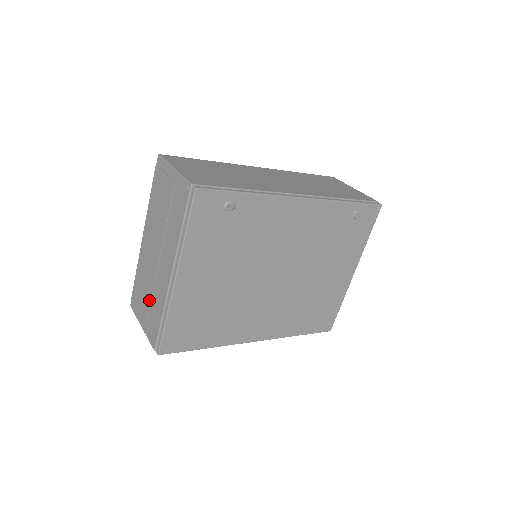
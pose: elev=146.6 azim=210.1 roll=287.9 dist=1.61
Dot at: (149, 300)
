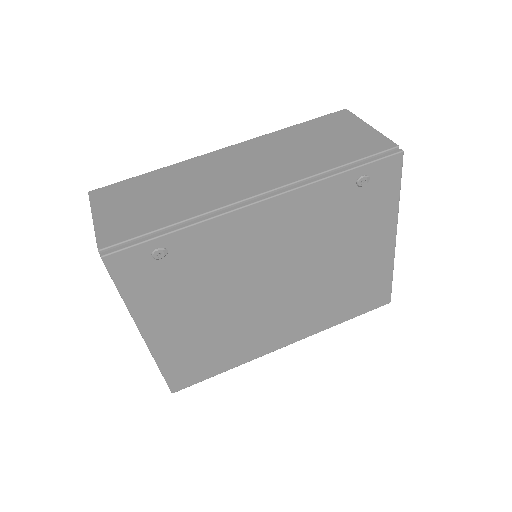
Dot at: occluded
